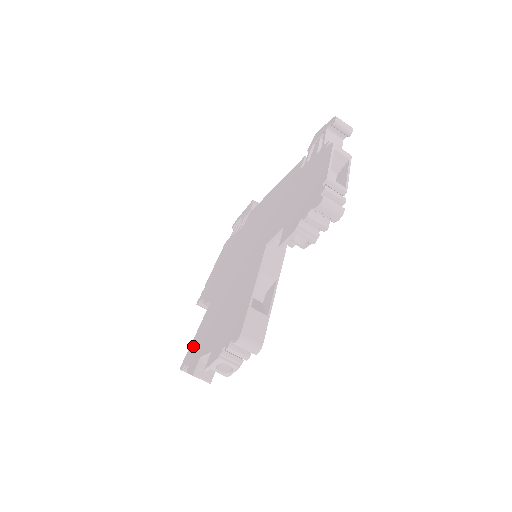
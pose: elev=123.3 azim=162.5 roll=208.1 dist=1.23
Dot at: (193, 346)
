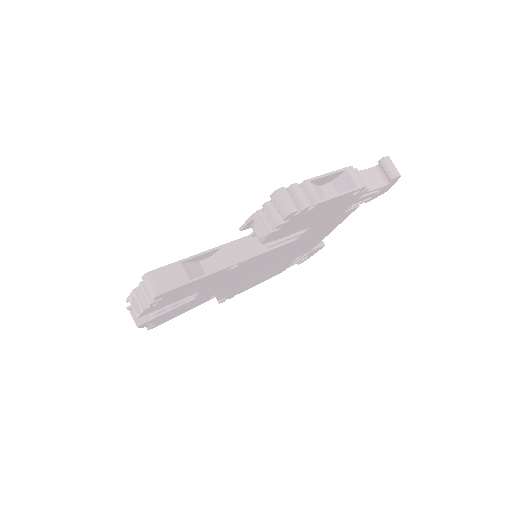
Dot at: occluded
